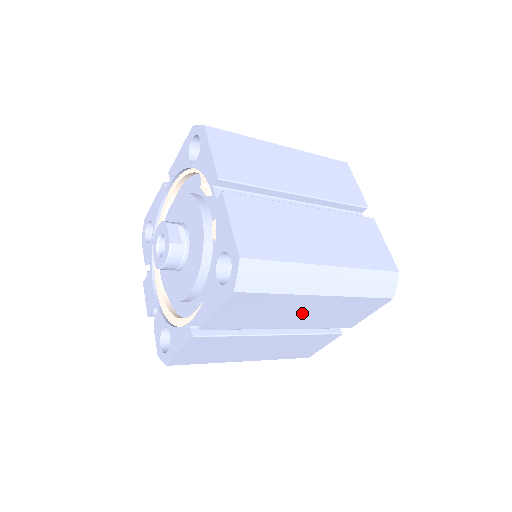
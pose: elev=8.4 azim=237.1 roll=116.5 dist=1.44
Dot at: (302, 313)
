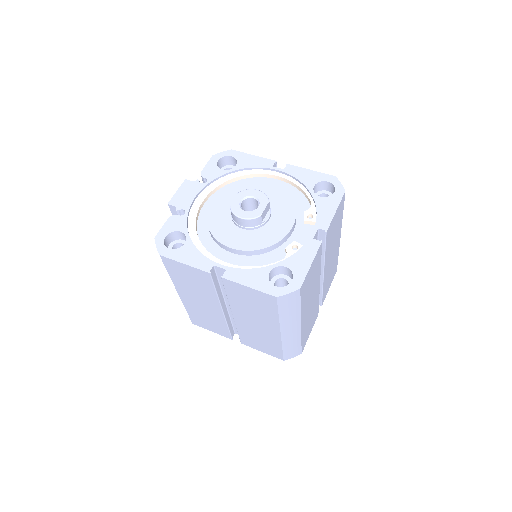
Dot at: (256, 323)
